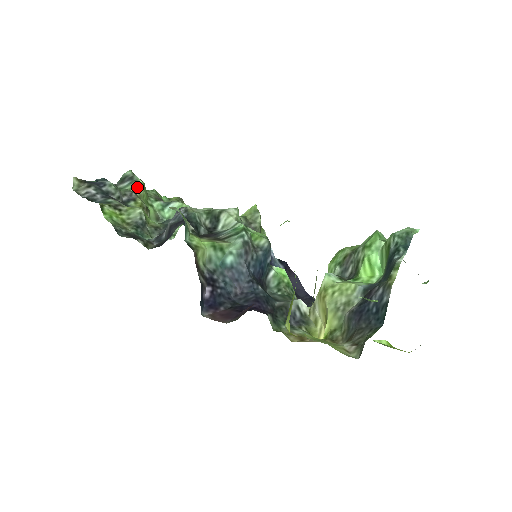
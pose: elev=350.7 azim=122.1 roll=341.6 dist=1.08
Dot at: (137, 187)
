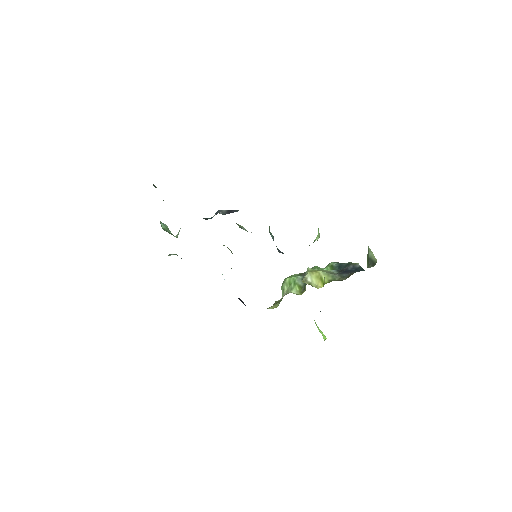
Dot at: occluded
